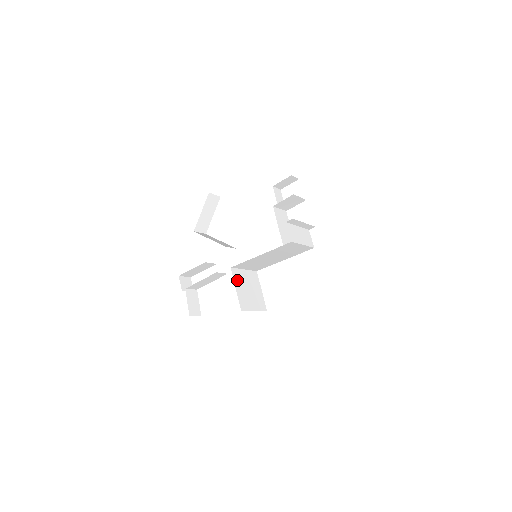
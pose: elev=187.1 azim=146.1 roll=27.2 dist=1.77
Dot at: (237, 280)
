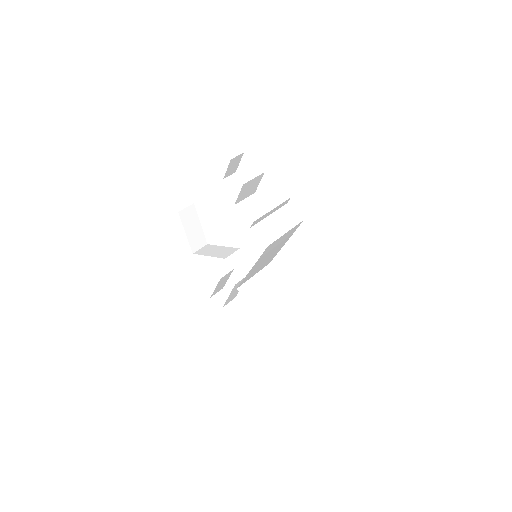
Dot at: (251, 296)
